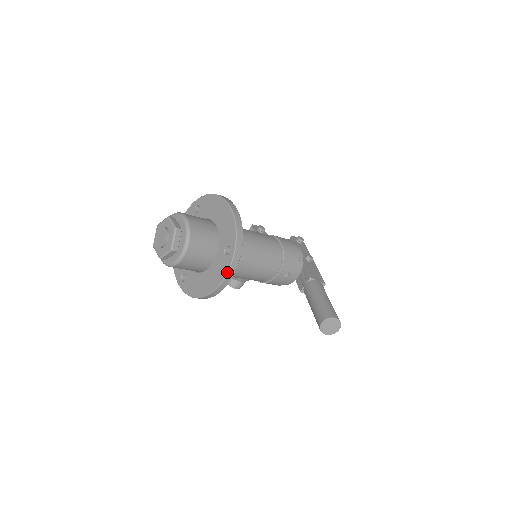
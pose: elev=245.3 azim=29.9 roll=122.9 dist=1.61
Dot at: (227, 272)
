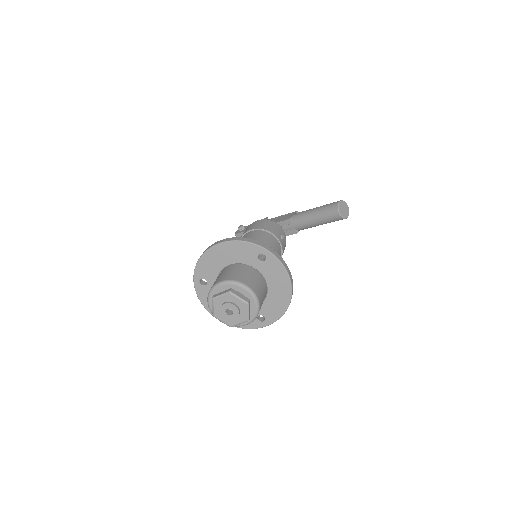
Dot at: (282, 264)
